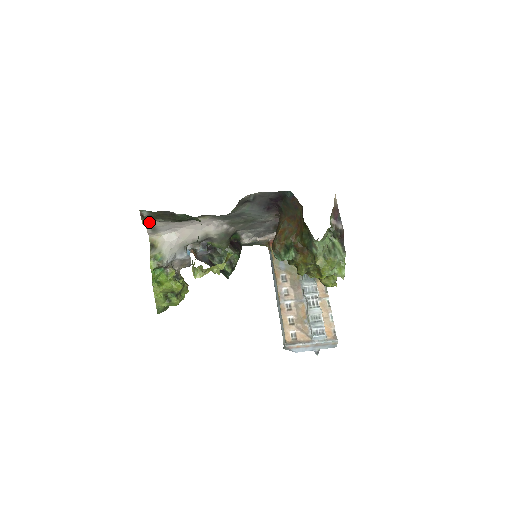
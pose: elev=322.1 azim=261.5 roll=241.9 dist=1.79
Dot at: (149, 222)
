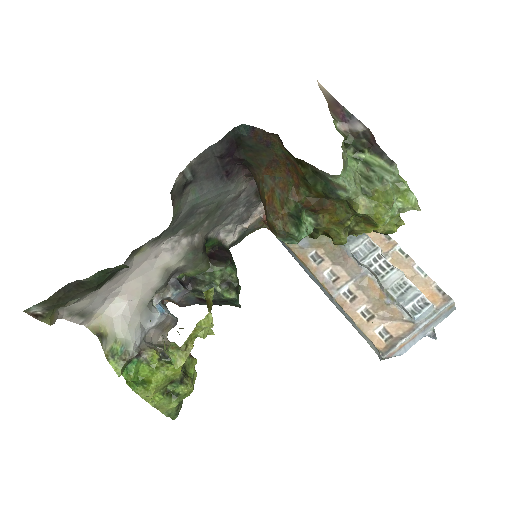
Dot at: (64, 312)
